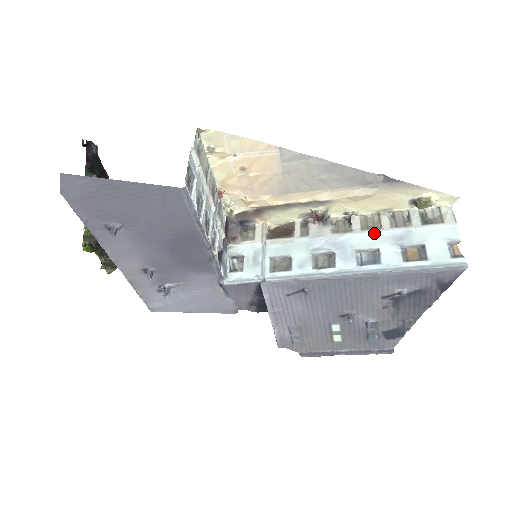
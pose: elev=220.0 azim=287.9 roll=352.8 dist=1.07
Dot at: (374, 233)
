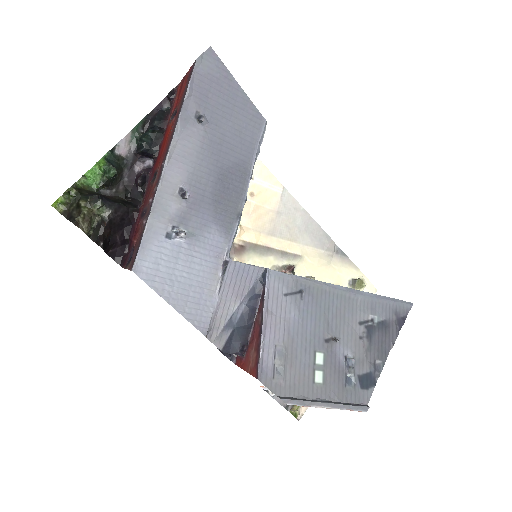
Dot at: occluded
